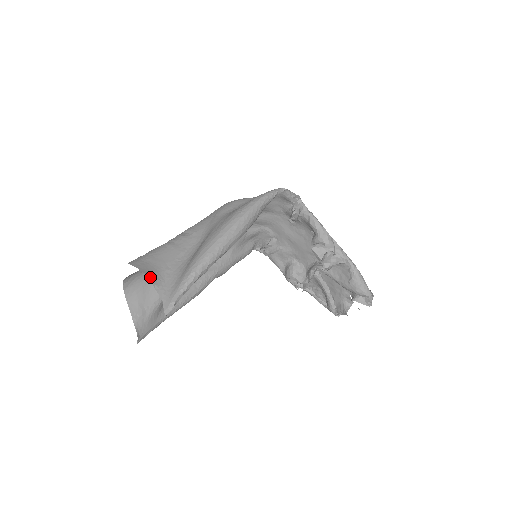
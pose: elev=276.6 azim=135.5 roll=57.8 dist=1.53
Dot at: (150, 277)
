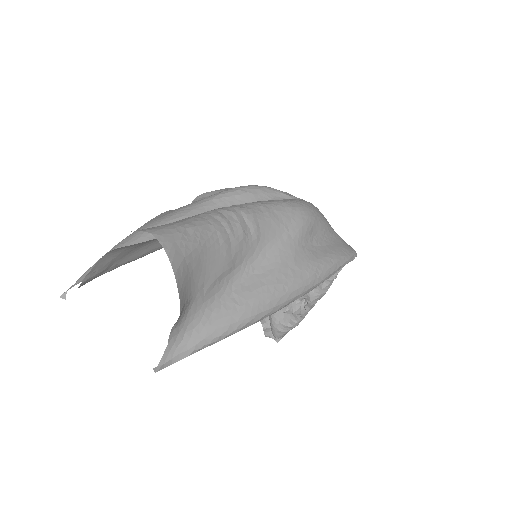
Dot at: (181, 312)
